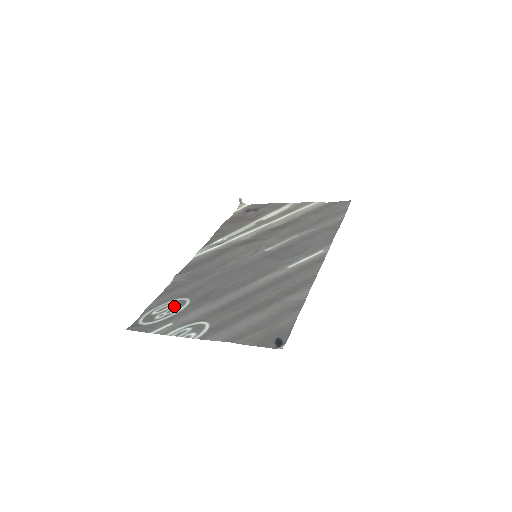
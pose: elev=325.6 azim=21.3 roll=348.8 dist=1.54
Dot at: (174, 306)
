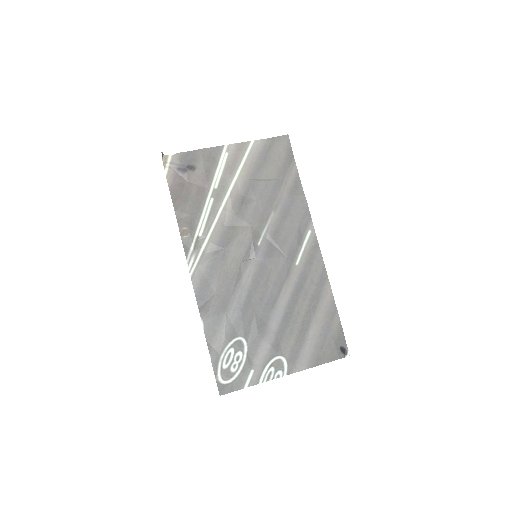
Dot at: (236, 351)
